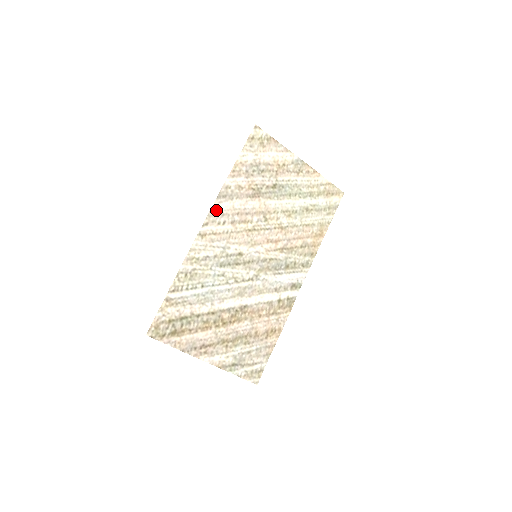
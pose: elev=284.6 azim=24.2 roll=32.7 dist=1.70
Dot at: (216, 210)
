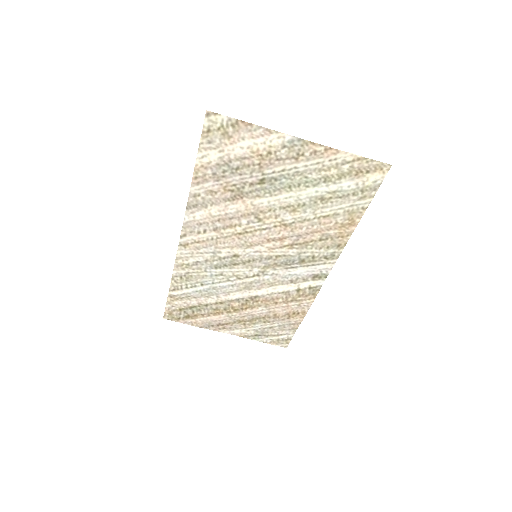
Dot at: (190, 221)
